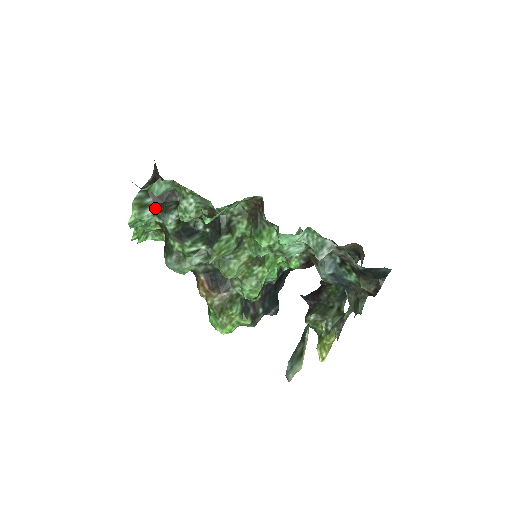
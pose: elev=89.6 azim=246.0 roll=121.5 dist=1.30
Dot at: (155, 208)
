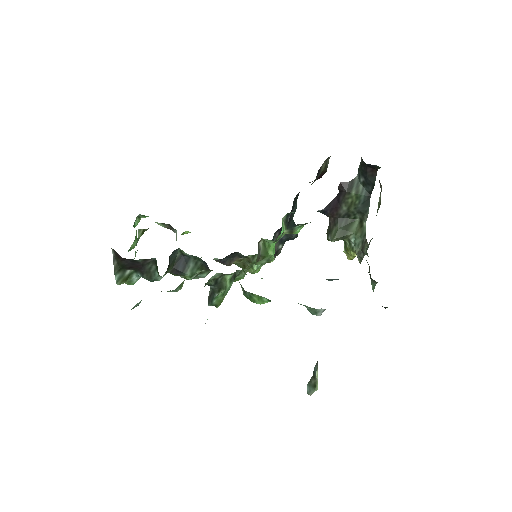
Dot at: (139, 274)
